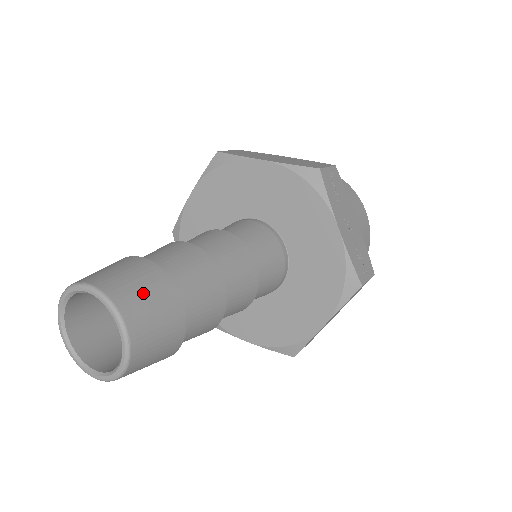
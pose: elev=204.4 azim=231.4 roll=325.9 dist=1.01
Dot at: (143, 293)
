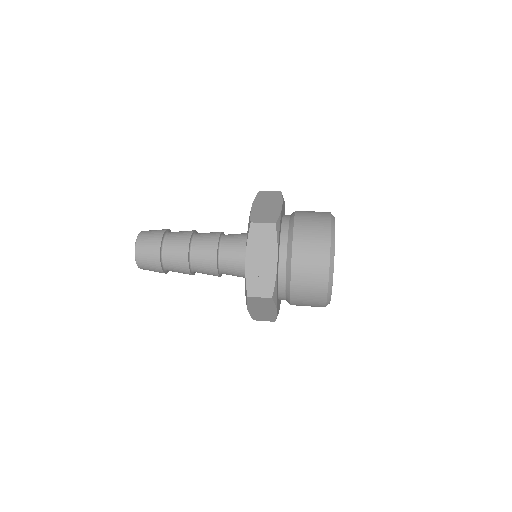
Dot at: (147, 244)
